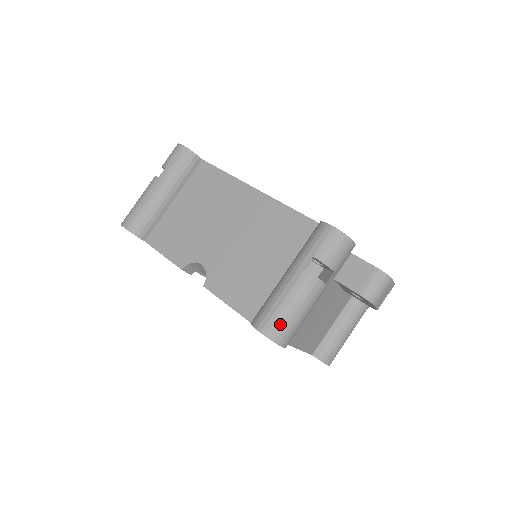
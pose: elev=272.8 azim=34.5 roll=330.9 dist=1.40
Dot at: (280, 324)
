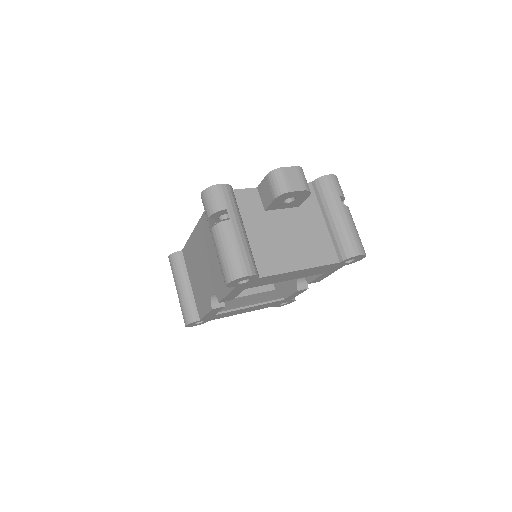
Dot at: (228, 267)
